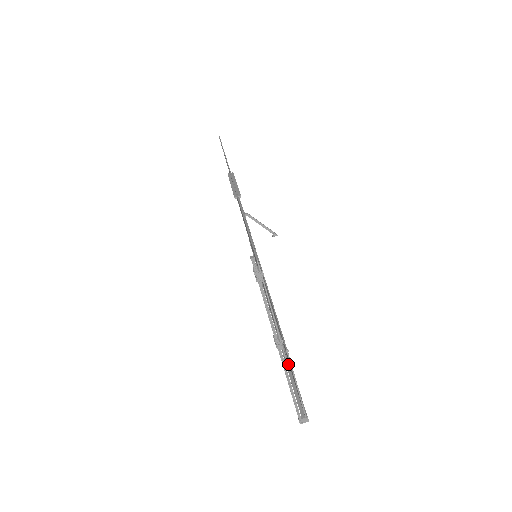
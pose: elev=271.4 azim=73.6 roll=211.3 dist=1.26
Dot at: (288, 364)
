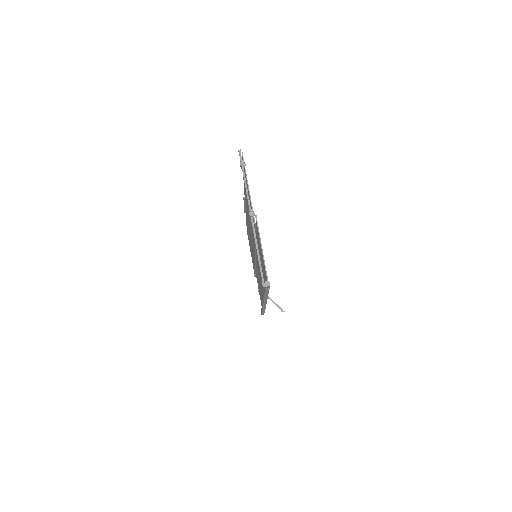
Dot at: occluded
